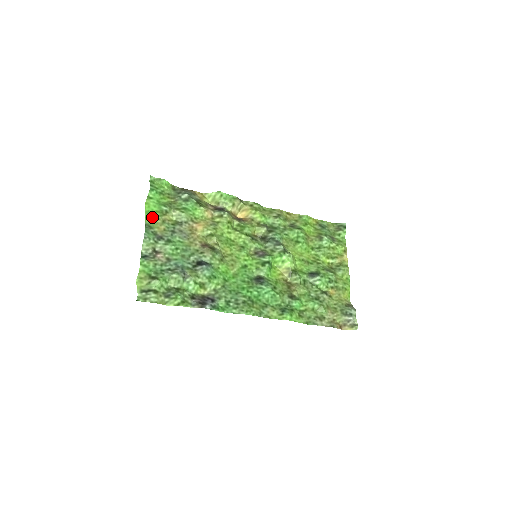
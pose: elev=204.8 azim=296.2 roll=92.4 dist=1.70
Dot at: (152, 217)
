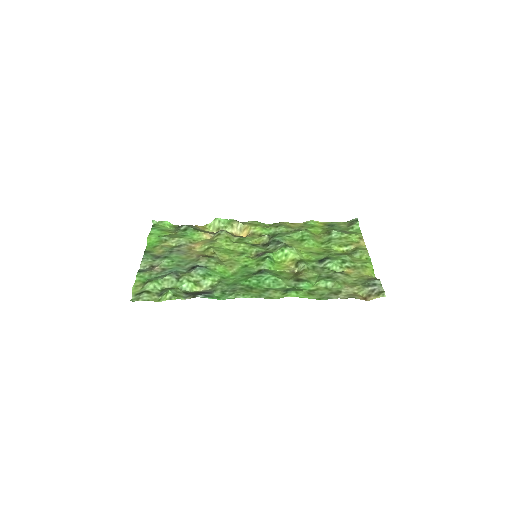
Dot at: (153, 246)
